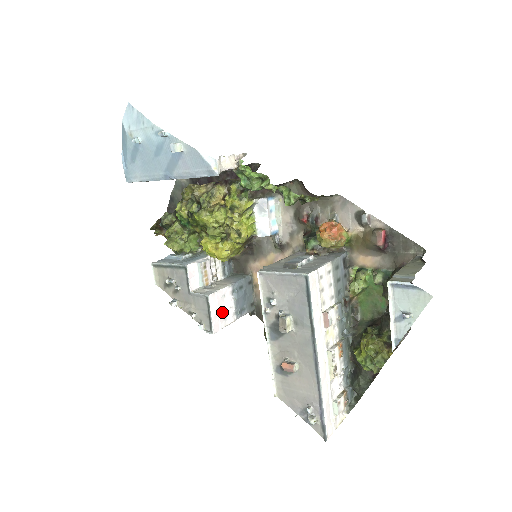
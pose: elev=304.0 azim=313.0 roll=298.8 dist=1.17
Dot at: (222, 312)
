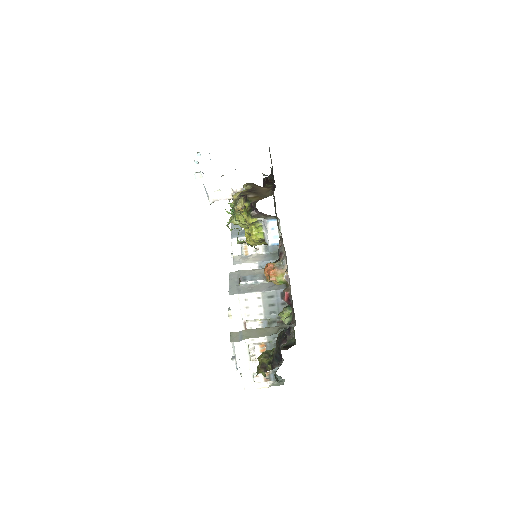
Dot at: occluded
